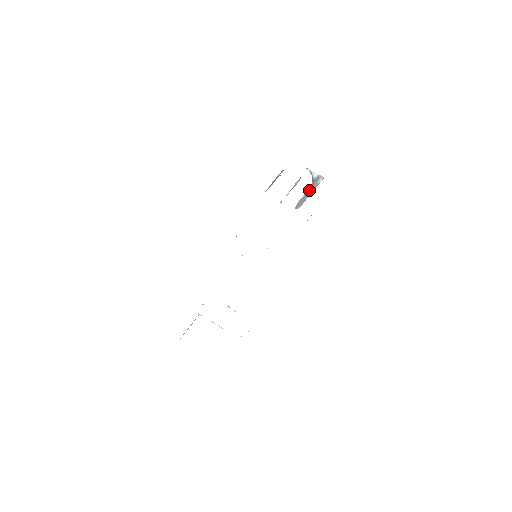
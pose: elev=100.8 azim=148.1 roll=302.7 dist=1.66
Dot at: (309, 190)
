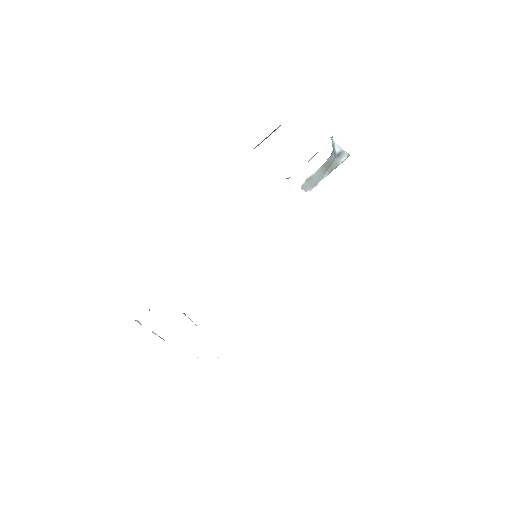
Dot at: (326, 168)
